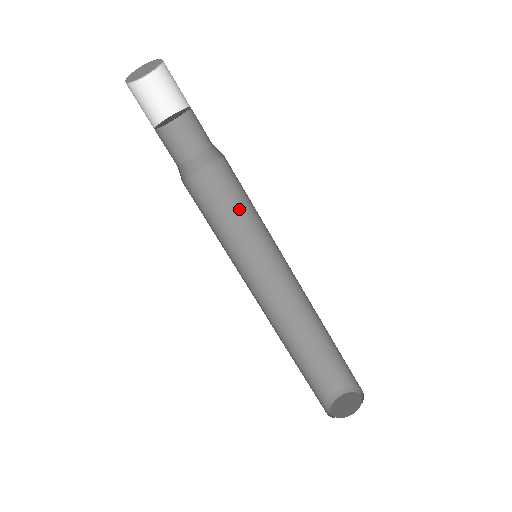
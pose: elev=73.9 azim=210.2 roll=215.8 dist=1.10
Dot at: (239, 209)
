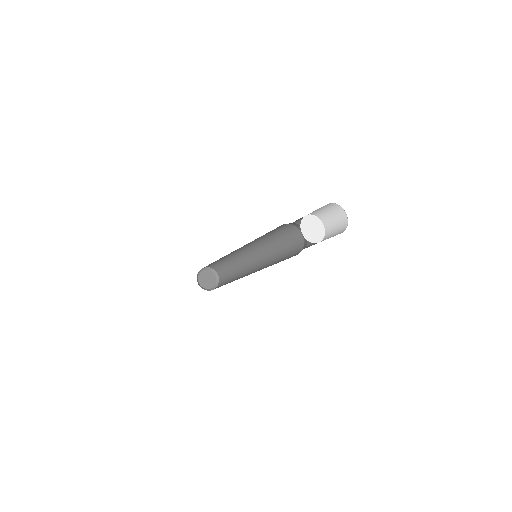
Dot at: (273, 234)
